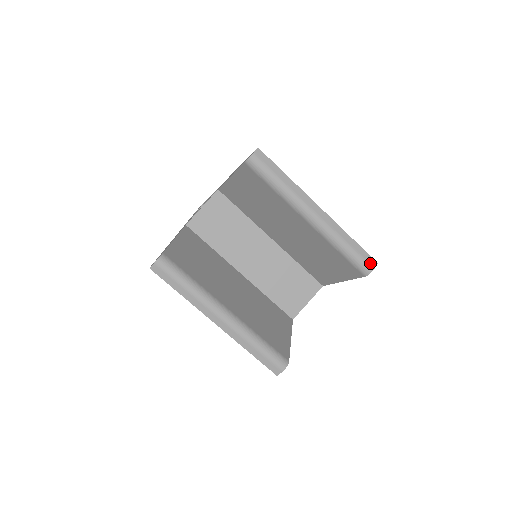
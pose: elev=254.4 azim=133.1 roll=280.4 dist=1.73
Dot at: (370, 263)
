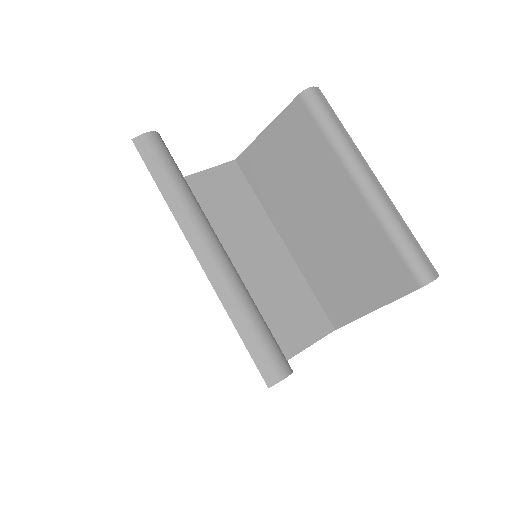
Dot at: (431, 269)
